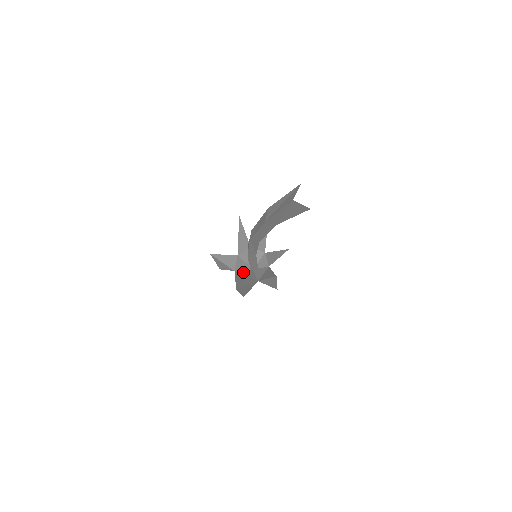
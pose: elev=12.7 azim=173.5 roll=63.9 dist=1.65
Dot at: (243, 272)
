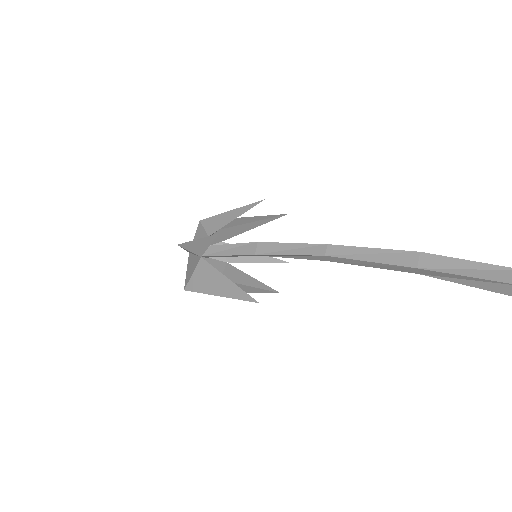
Dot at: occluded
